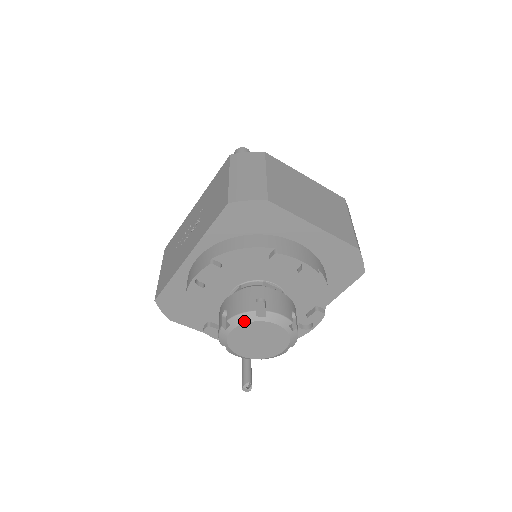
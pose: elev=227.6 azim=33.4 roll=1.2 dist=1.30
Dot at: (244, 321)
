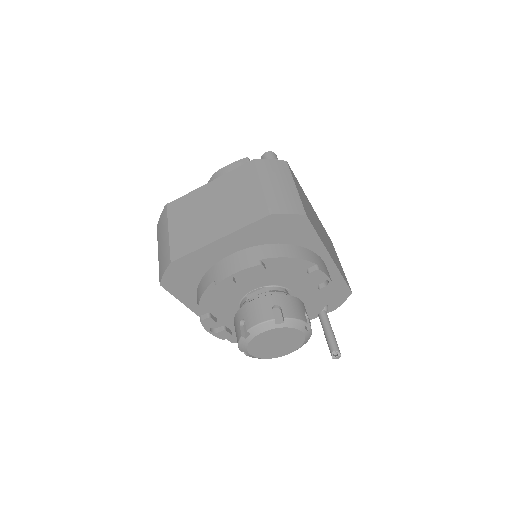
Dot at: (245, 346)
